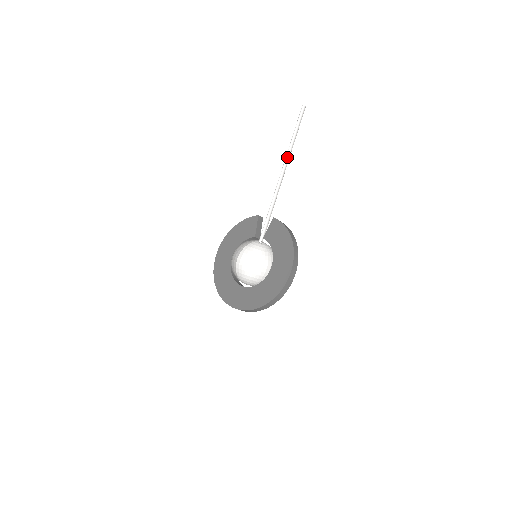
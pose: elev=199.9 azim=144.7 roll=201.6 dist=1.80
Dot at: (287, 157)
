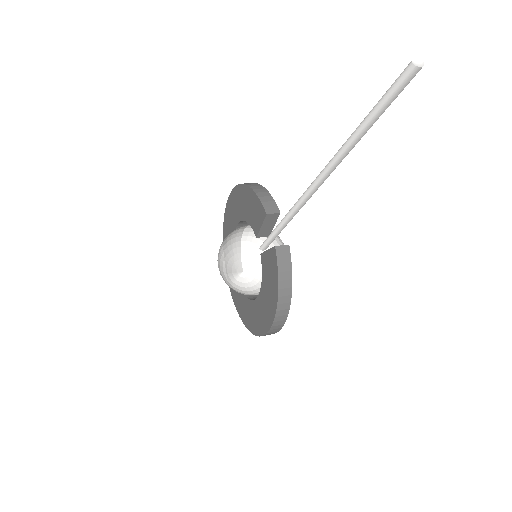
Dot at: (328, 168)
